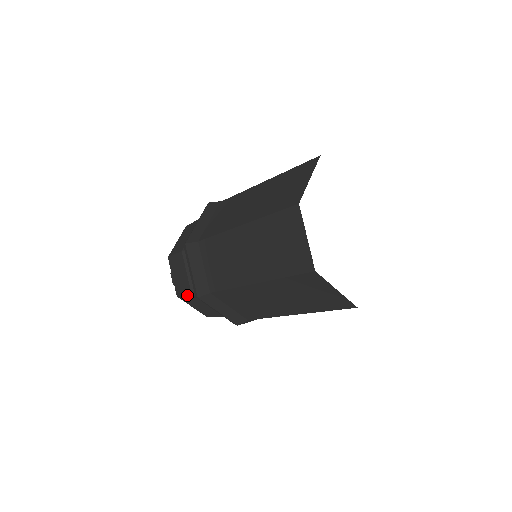
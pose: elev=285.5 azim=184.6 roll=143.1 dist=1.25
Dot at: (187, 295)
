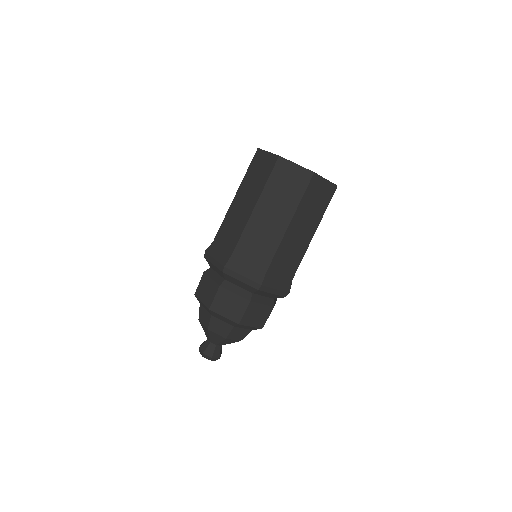
Dot at: (247, 309)
